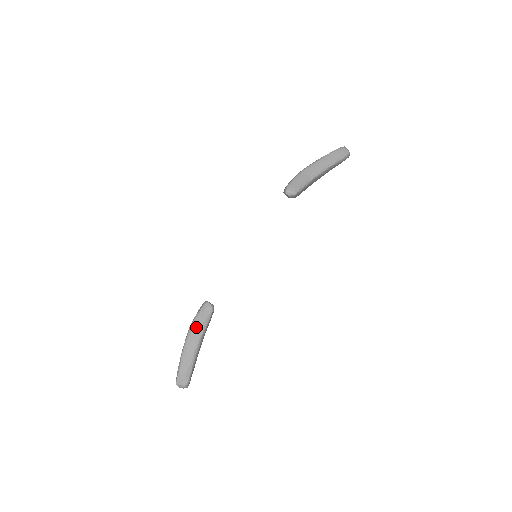
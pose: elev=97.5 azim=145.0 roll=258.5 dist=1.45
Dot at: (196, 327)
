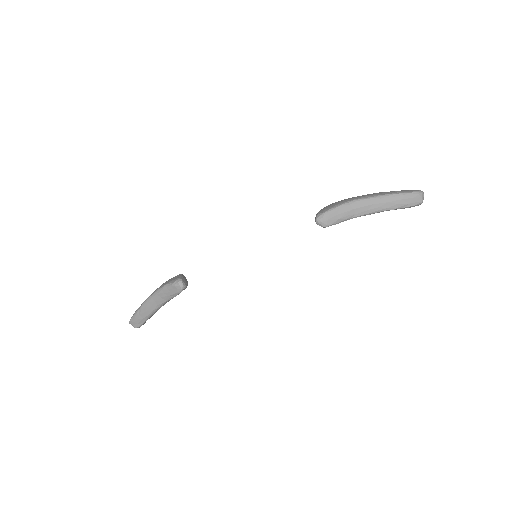
Dot at: (162, 294)
